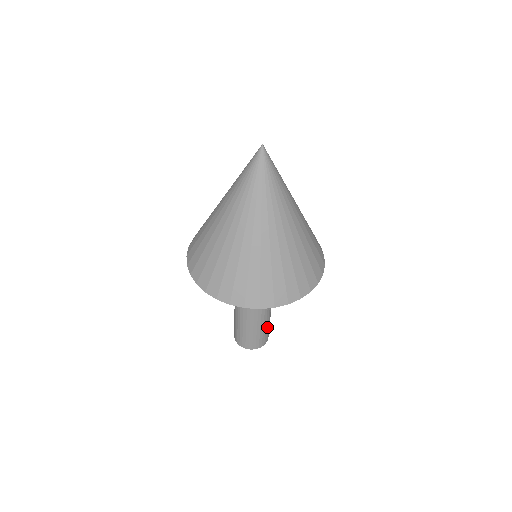
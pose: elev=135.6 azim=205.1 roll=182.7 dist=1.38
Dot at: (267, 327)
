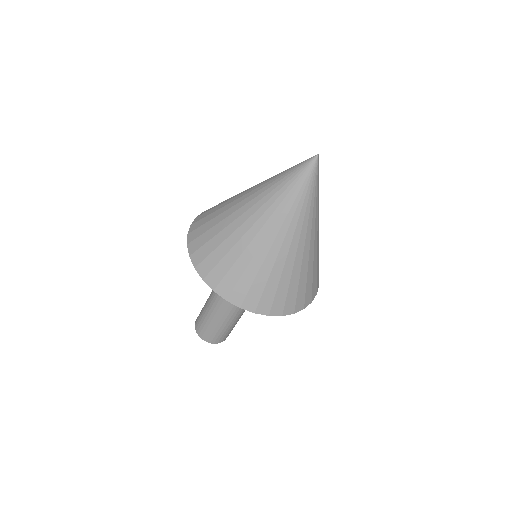
Dot at: (232, 327)
